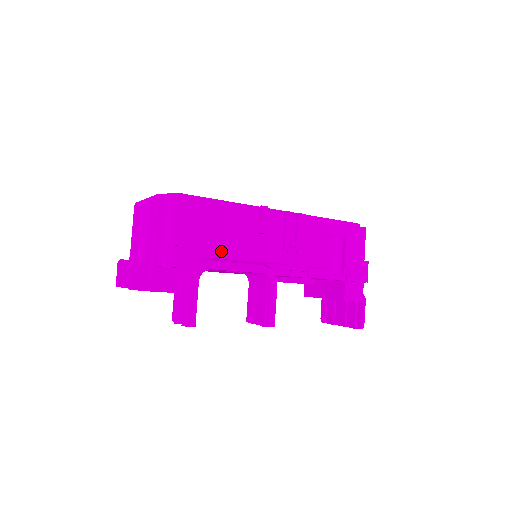
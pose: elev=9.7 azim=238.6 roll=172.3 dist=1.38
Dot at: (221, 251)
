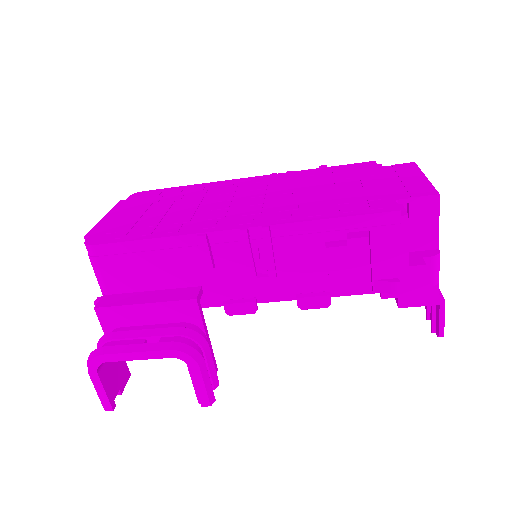
Dot at: (146, 311)
